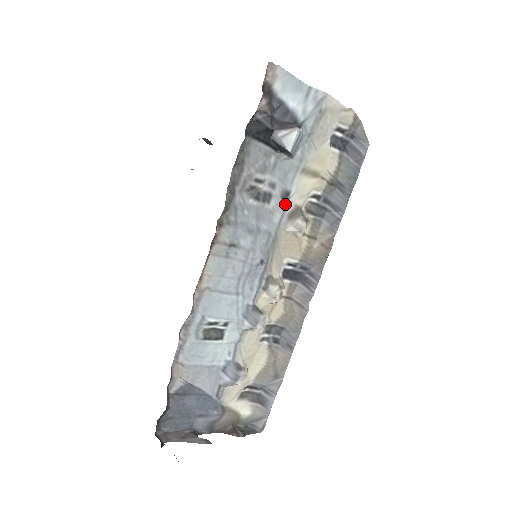
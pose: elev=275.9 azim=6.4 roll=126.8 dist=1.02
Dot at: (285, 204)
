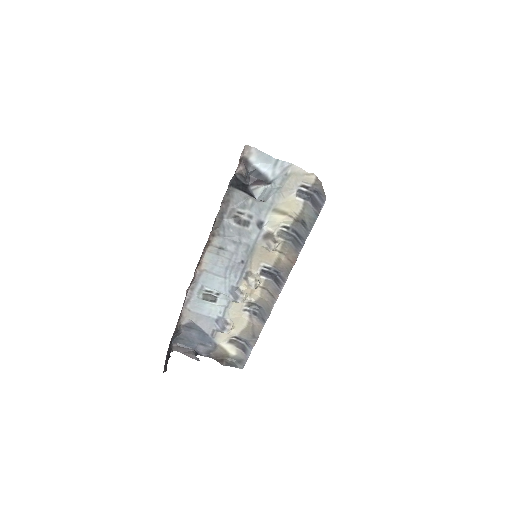
Dot at: (260, 229)
